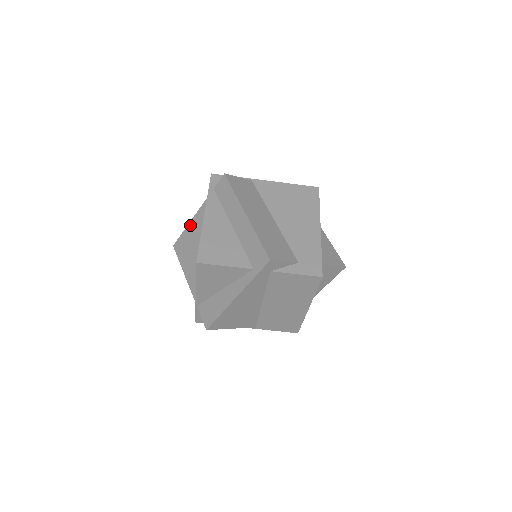
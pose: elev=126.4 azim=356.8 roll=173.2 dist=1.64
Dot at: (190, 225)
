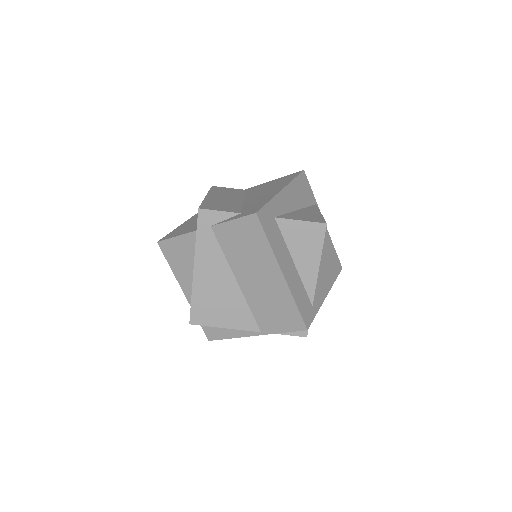
Dot at: occluded
